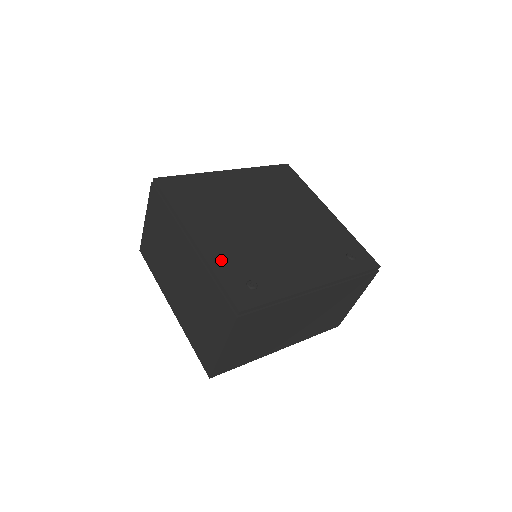
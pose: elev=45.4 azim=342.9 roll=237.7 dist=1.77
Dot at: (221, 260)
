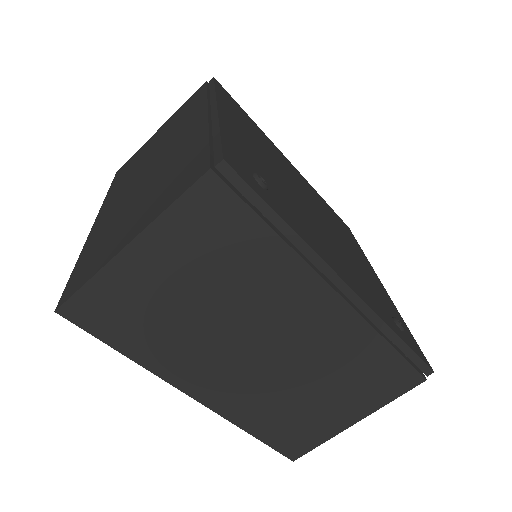
Dot at: (237, 140)
